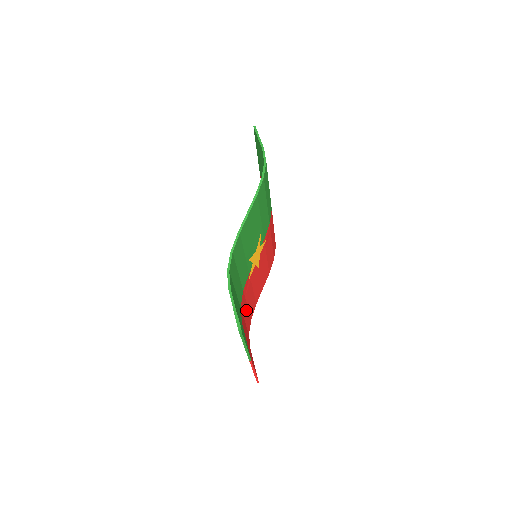
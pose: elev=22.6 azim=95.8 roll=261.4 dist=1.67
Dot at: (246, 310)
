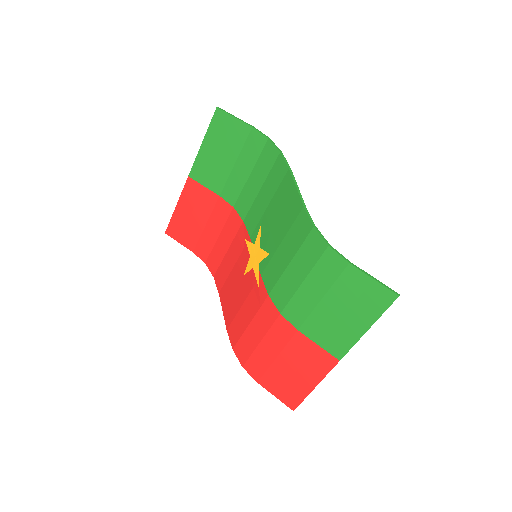
Dot at: (255, 327)
